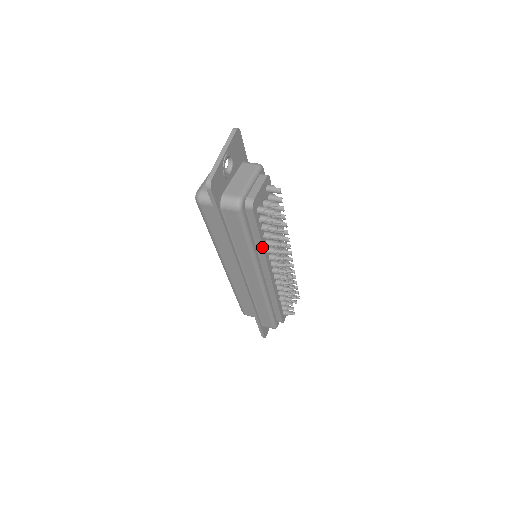
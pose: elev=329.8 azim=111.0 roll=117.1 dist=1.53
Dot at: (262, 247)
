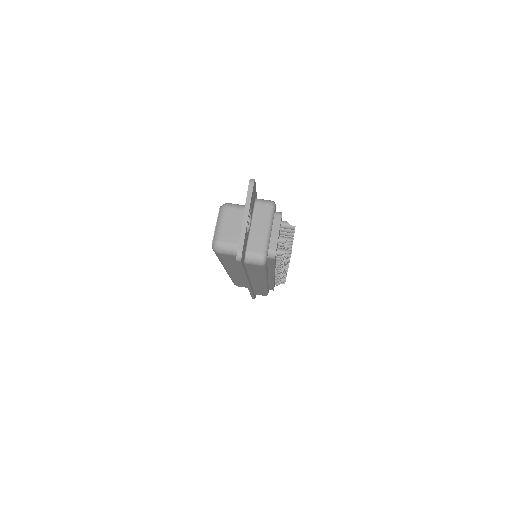
Dot at: (274, 270)
